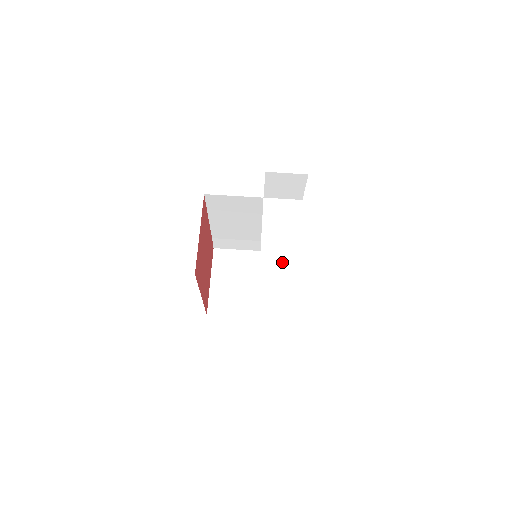
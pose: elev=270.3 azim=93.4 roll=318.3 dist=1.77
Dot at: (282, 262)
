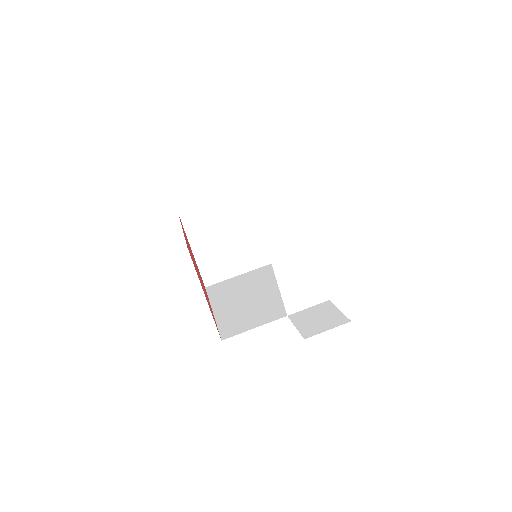
Dot at: (305, 290)
